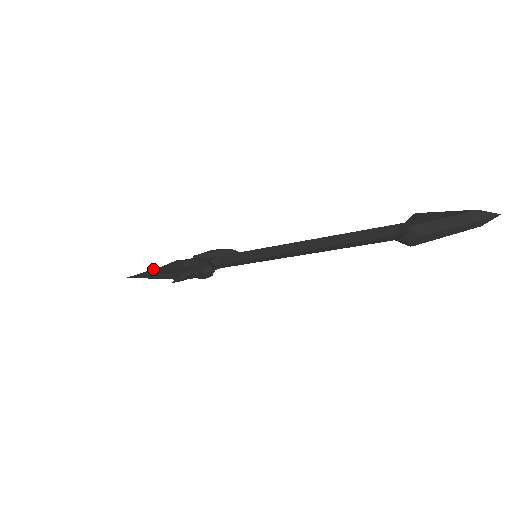
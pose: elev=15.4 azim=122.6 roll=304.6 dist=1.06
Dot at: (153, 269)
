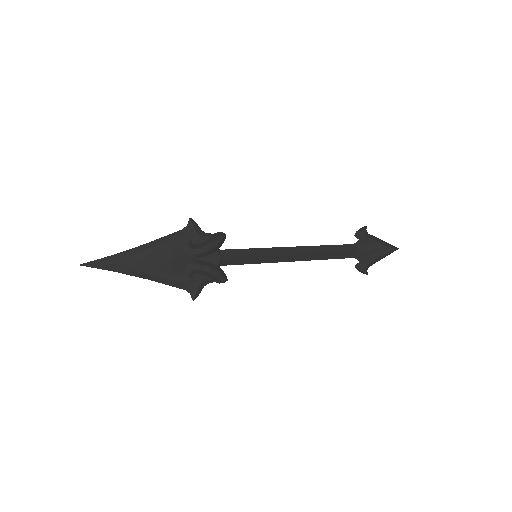
Dot at: (131, 261)
